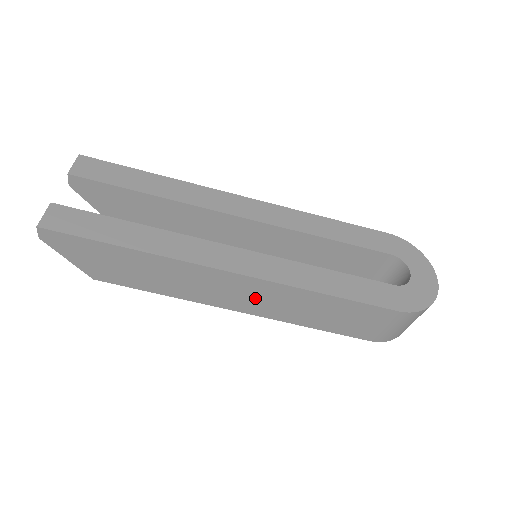
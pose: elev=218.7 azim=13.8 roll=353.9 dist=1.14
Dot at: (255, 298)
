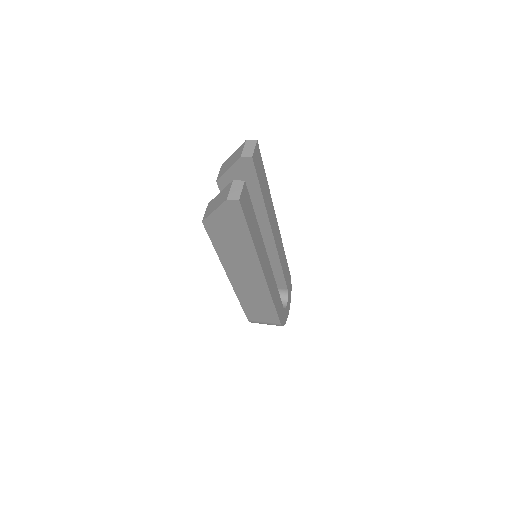
Dot at: (249, 284)
